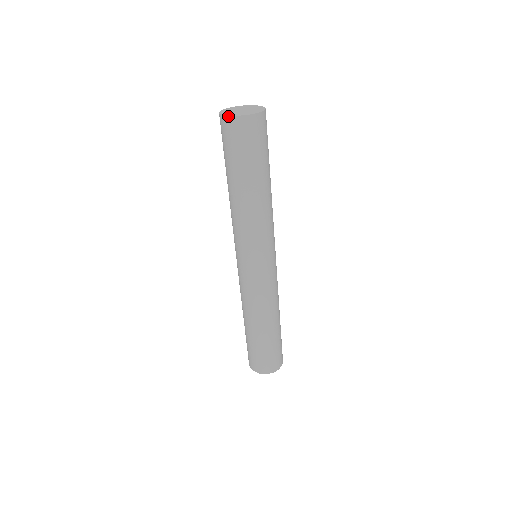
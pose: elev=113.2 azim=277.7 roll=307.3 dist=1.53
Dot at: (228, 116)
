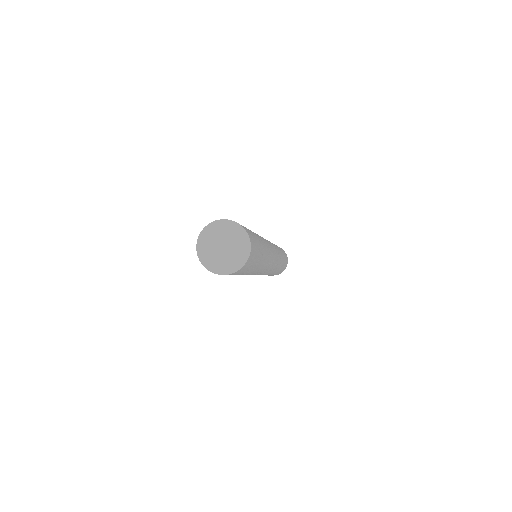
Dot at: occluded
